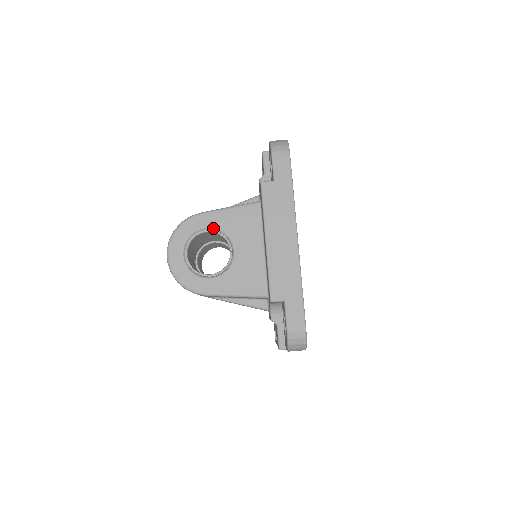
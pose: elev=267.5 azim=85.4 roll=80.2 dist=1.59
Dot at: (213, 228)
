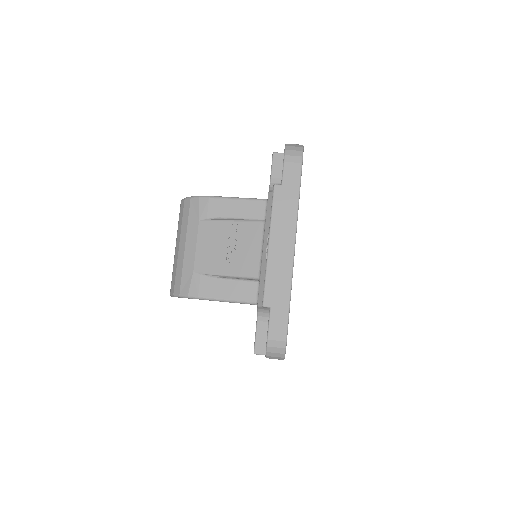
Dot at: occluded
